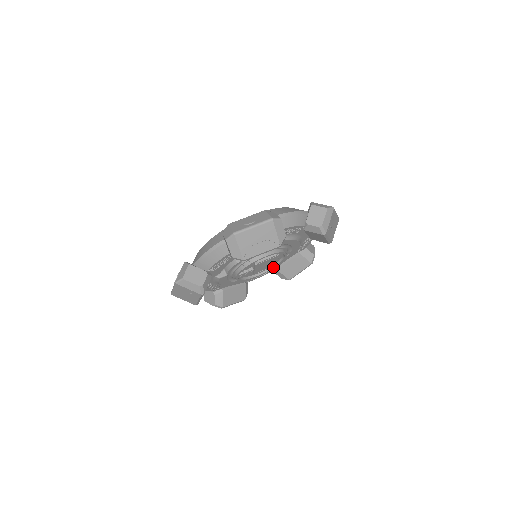
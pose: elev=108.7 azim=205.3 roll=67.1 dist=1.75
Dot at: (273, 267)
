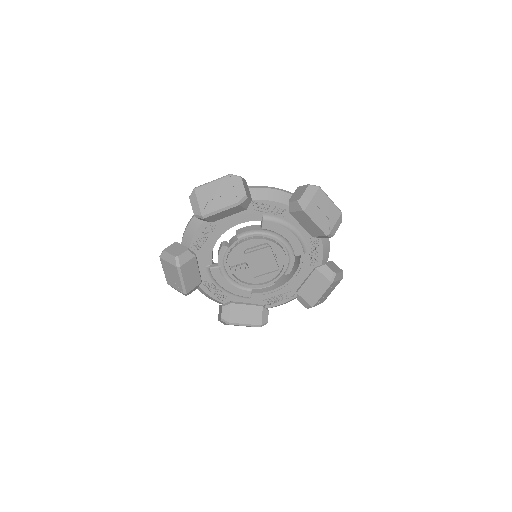
Dot at: (279, 275)
